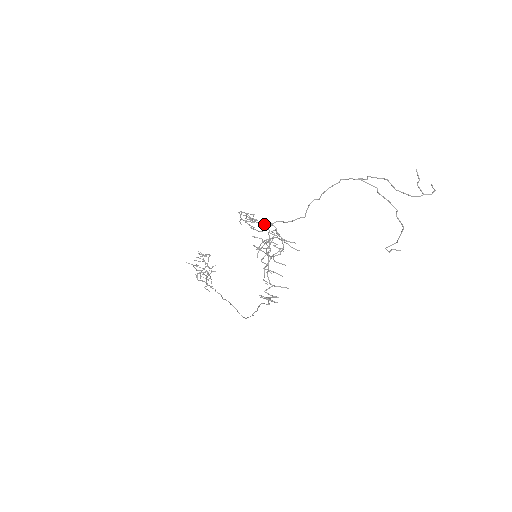
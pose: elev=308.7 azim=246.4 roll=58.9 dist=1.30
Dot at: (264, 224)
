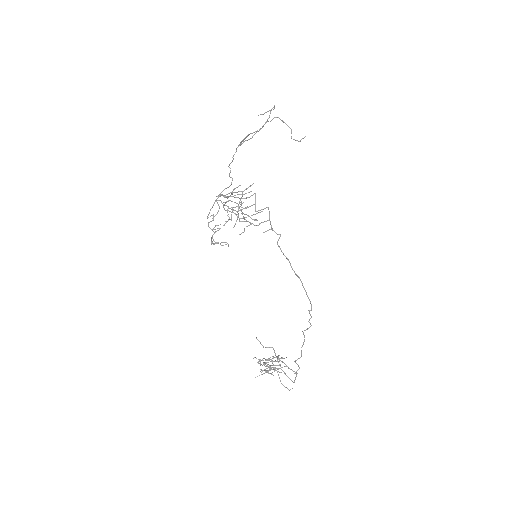
Dot at: (214, 203)
